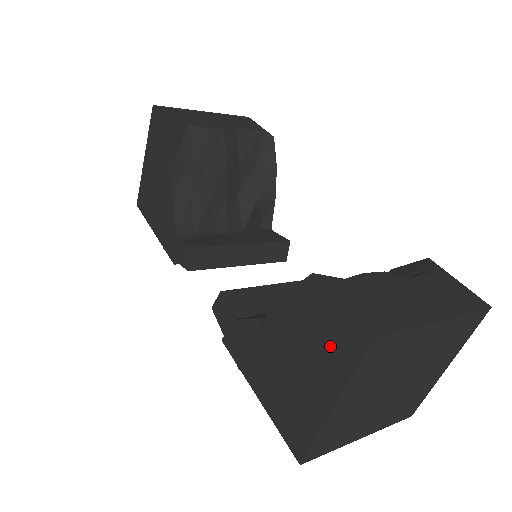
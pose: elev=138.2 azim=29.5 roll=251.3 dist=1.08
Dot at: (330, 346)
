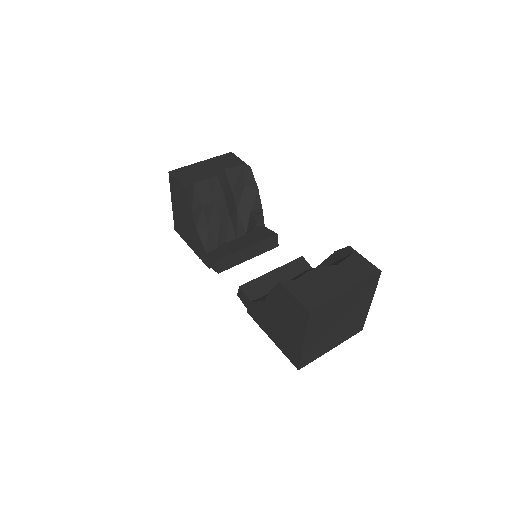
Dot at: (295, 315)
